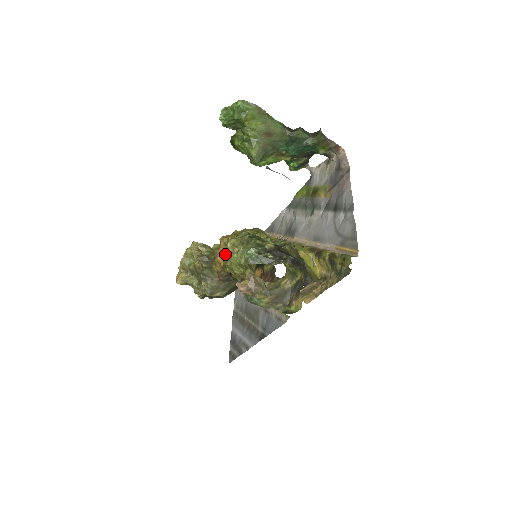
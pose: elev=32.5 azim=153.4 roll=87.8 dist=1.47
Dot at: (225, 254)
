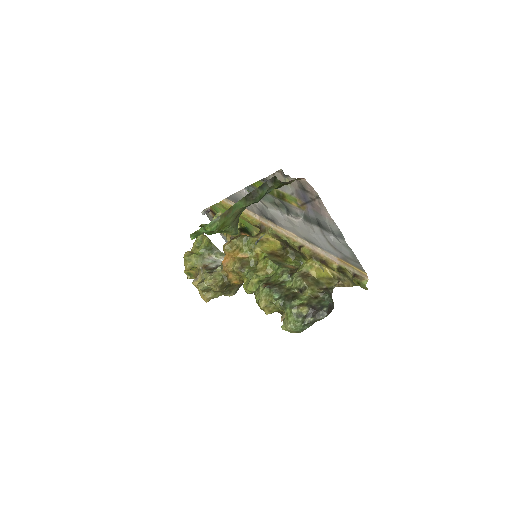
Dot at: occluded
